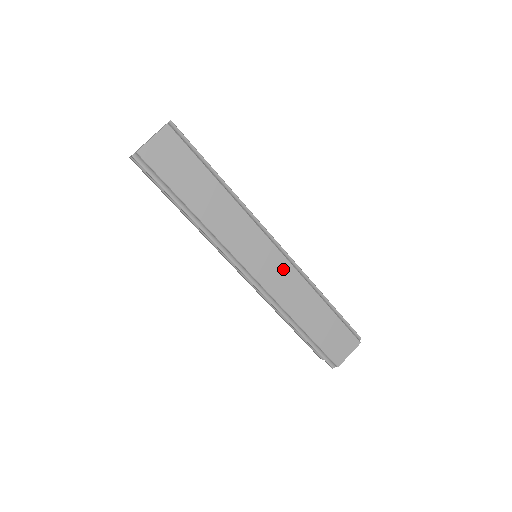
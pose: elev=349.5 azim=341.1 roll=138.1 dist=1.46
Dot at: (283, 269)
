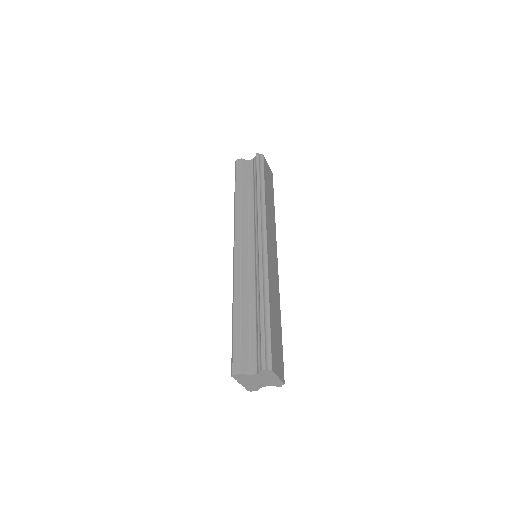
Dot at: (276, 272)
